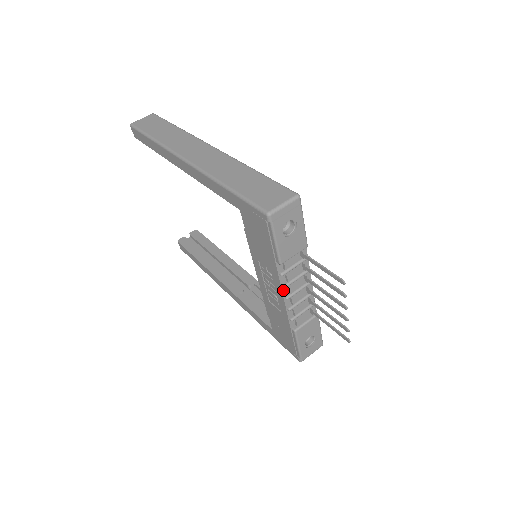
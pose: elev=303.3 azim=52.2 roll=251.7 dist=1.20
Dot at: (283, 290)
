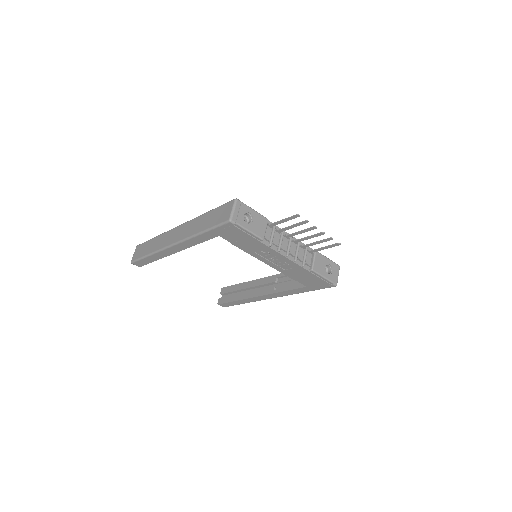
Dot at: (281, 253)
